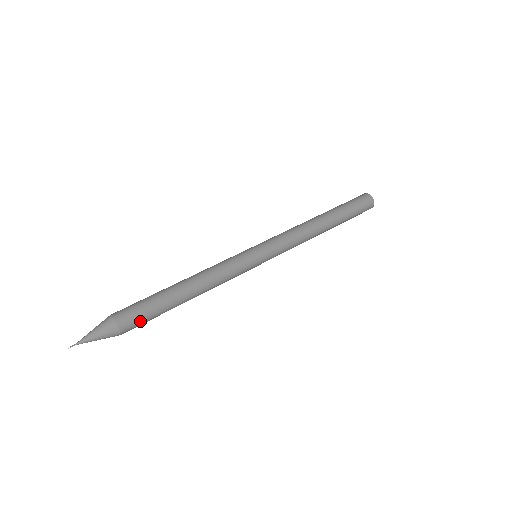
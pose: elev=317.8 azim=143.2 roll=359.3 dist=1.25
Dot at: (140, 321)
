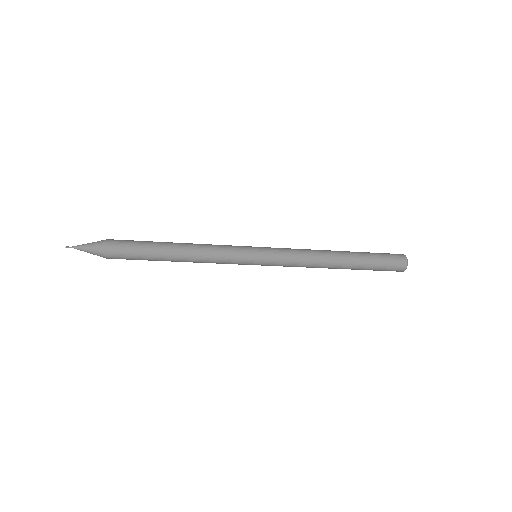
Dot at: (125, 257)
